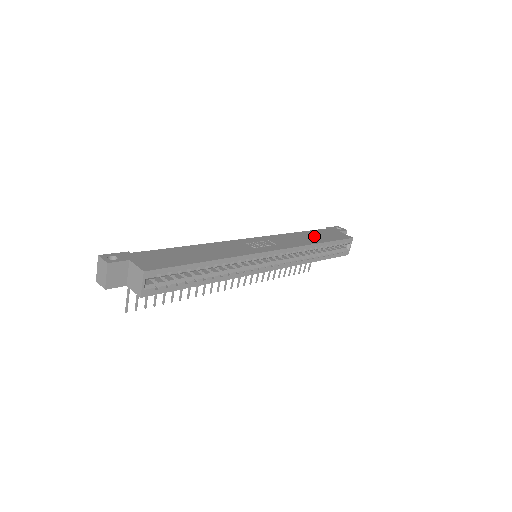
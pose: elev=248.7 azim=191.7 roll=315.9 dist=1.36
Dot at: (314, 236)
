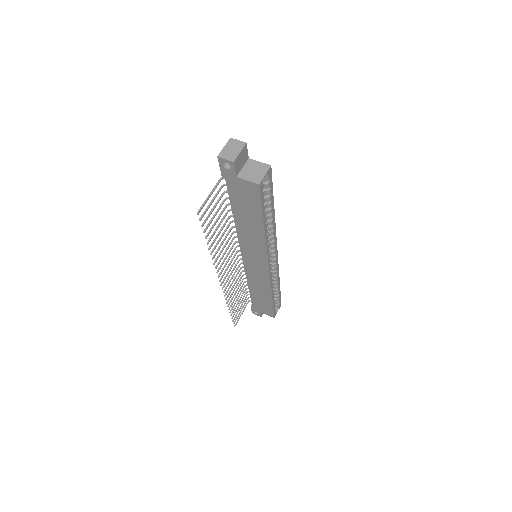
Dot at: occluded
